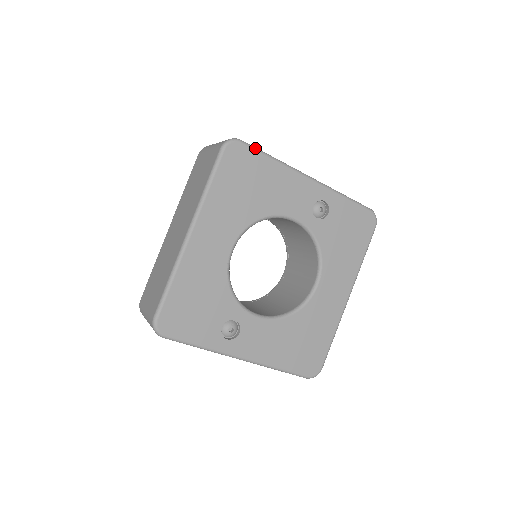
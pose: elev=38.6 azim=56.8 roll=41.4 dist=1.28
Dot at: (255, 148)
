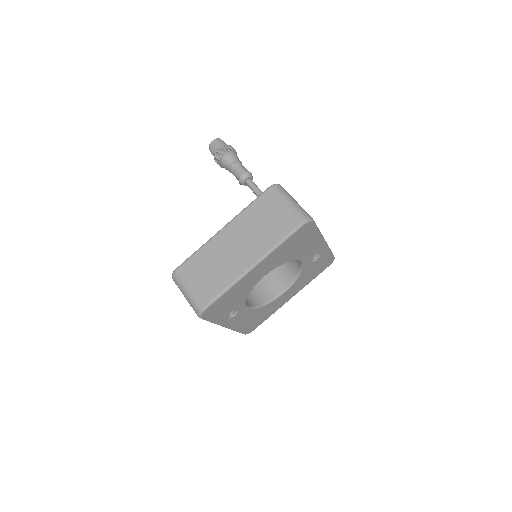
Dot at: (316, 225)
